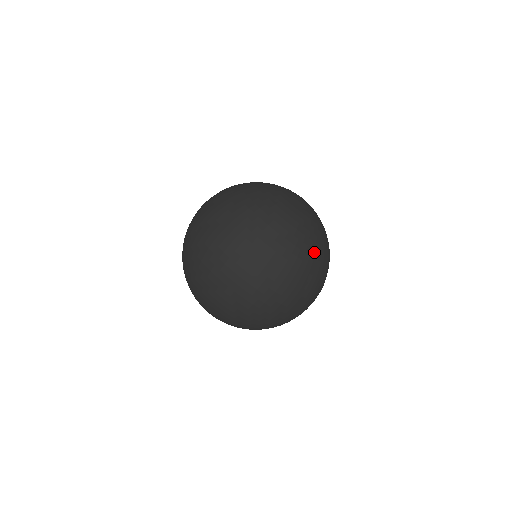
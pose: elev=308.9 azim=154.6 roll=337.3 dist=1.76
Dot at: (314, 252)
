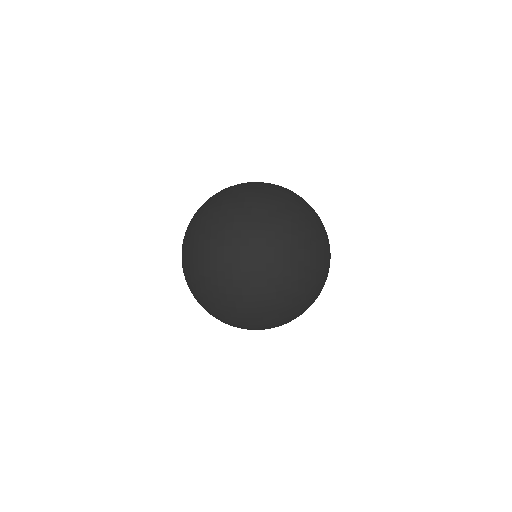
Dot at: (297, 300)
